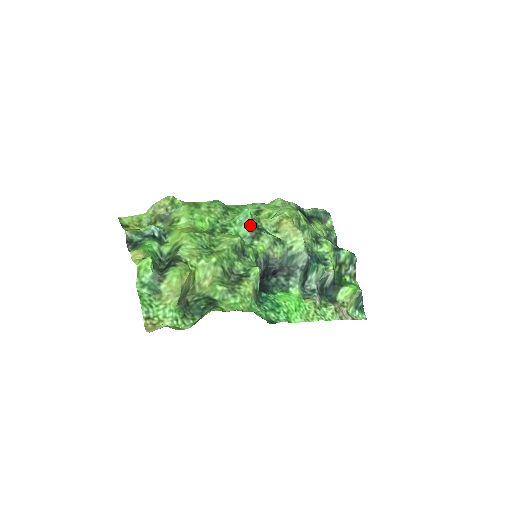
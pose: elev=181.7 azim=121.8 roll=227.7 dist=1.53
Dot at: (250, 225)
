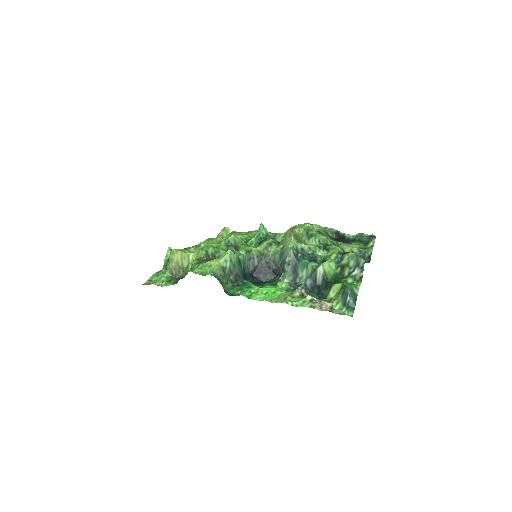
Dot at: (261, 235)
